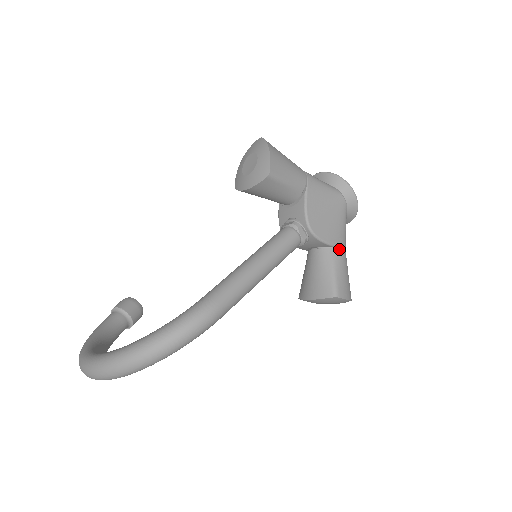
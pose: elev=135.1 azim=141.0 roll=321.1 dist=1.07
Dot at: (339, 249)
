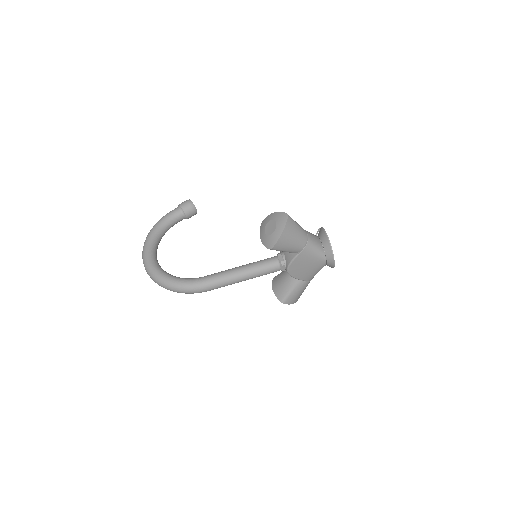
Dot at: (304, 281)
